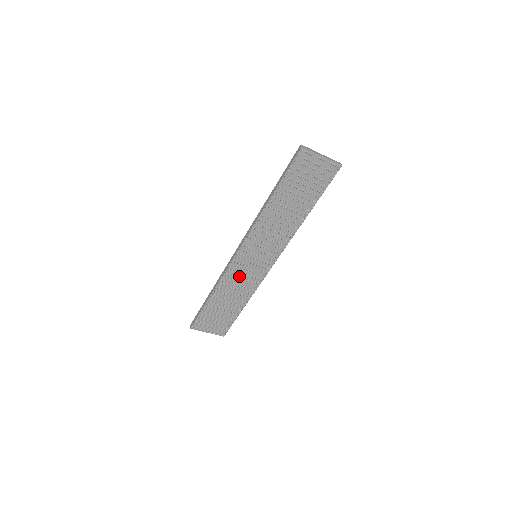
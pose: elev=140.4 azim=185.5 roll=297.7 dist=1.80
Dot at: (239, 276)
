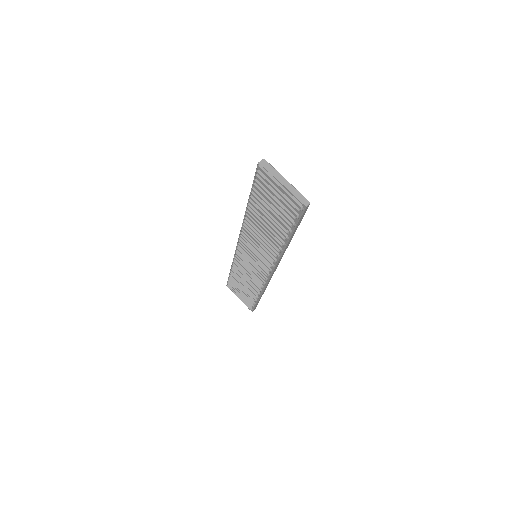
Dot at: (247, 266)
